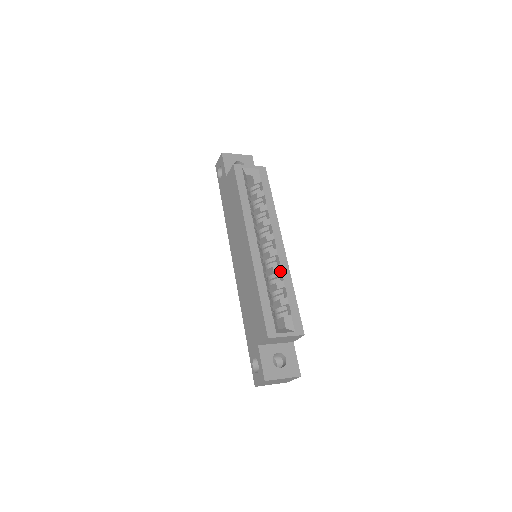
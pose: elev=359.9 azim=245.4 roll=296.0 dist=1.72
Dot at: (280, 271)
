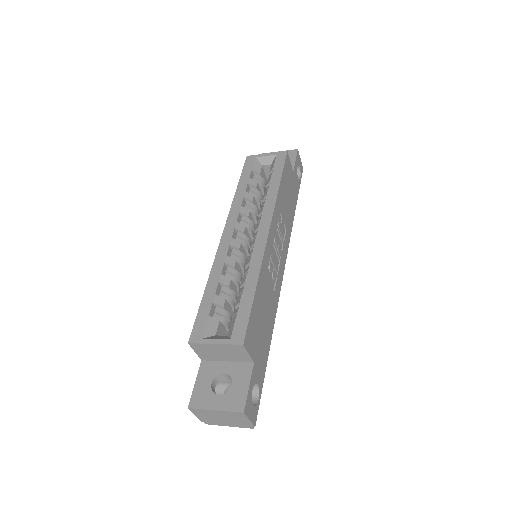
Dot at: (251, 264)
